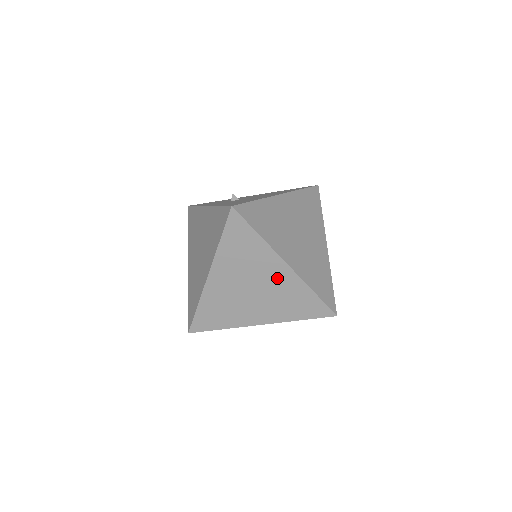
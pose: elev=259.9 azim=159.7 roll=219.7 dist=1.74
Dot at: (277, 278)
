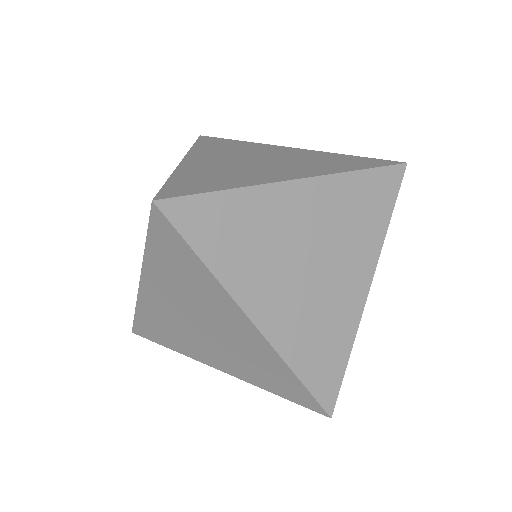
Dot at: (345, 287)
